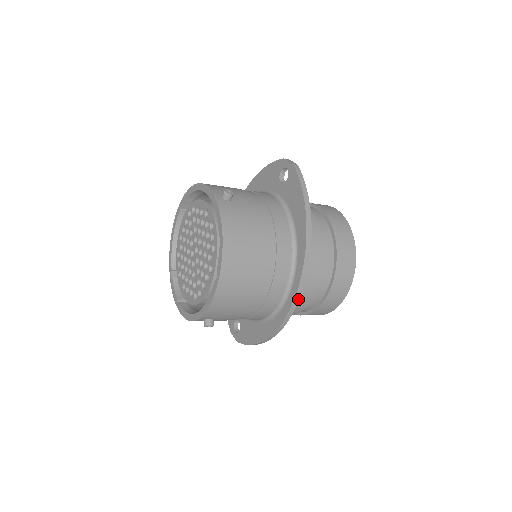
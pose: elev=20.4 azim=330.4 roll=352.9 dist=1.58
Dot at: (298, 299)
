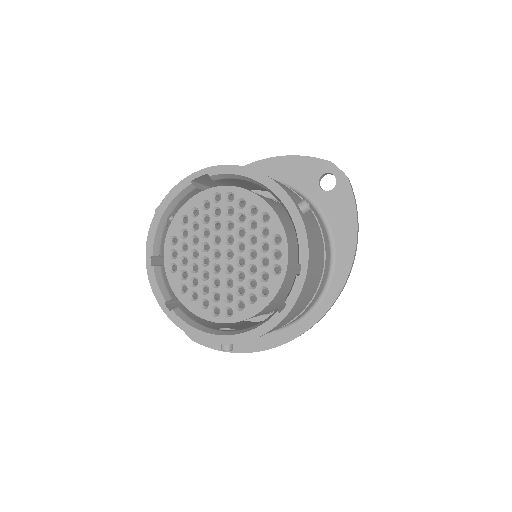
Dot at: occluded
